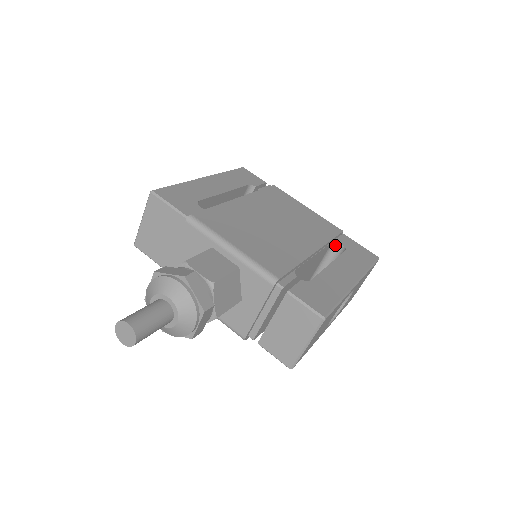
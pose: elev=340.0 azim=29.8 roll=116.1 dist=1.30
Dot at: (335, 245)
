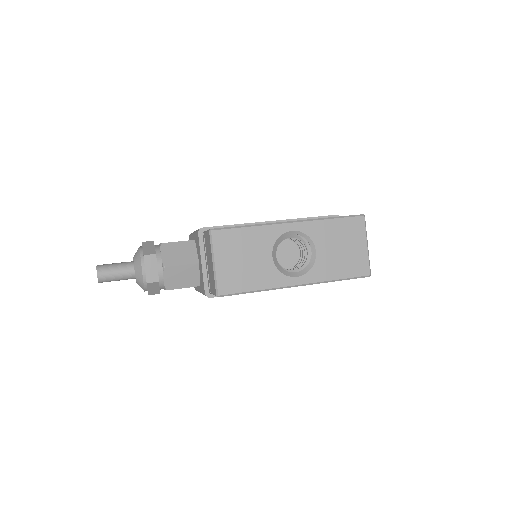
Dot at: occluded
